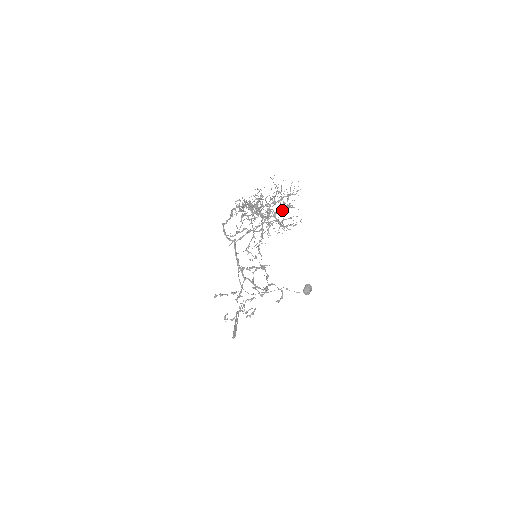
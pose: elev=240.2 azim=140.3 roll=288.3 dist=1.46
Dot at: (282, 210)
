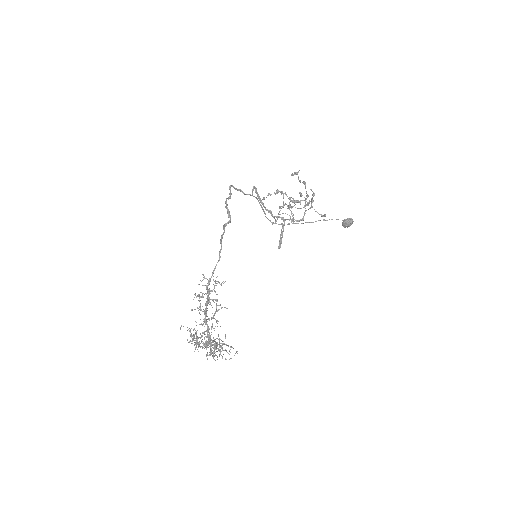
Dot at: occluded
